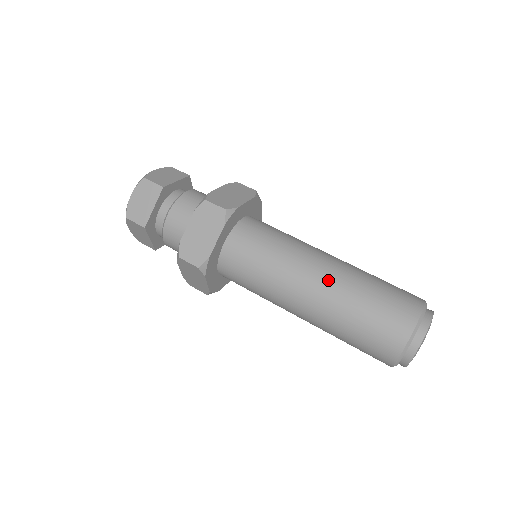
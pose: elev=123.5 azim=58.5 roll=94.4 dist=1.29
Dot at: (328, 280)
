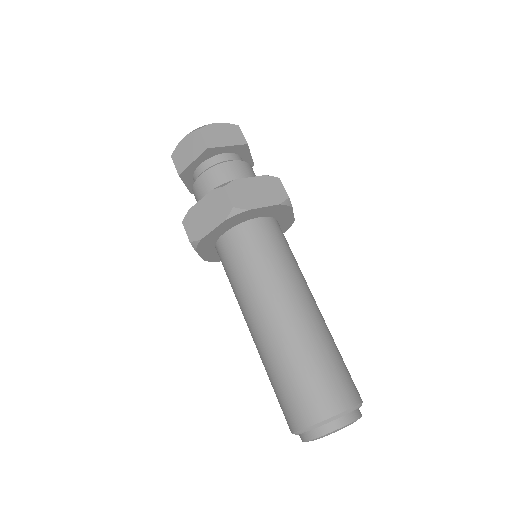
Dot at: (281, 327)
